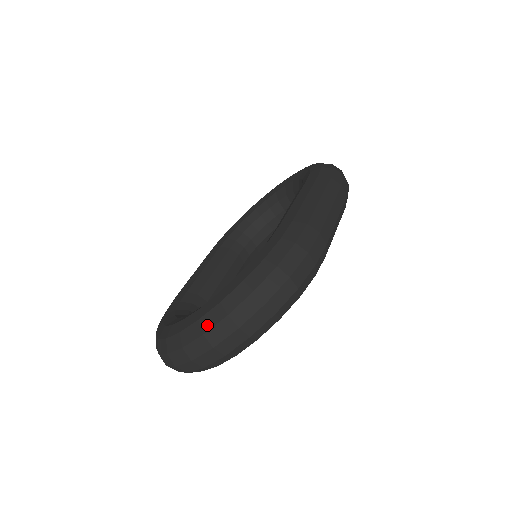
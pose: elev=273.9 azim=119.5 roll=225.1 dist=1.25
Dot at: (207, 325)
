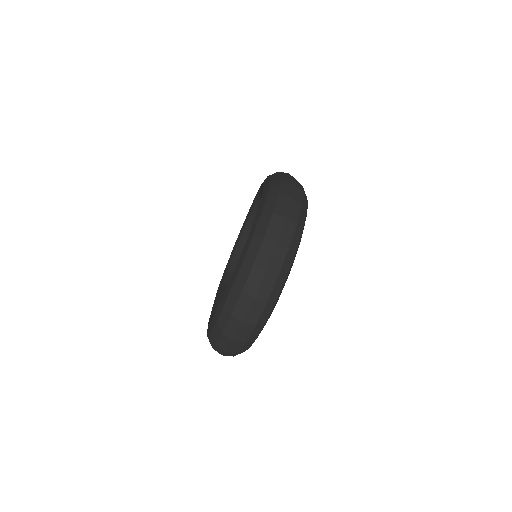
Dot at: (252, 257)
